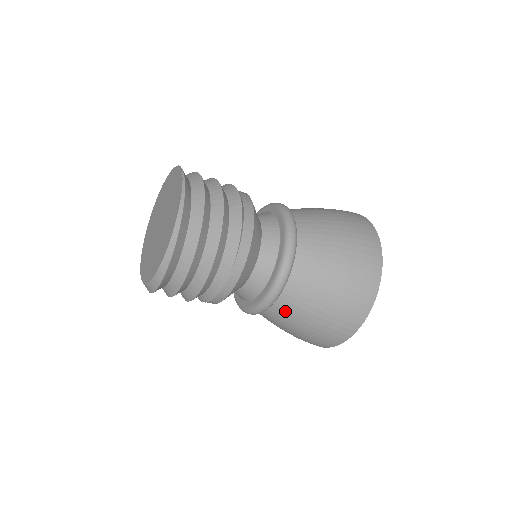
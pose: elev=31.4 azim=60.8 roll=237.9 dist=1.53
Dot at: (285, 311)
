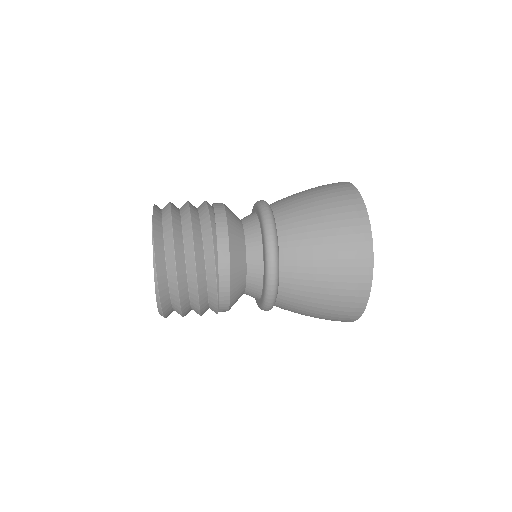
Dot at: (284, 309)
